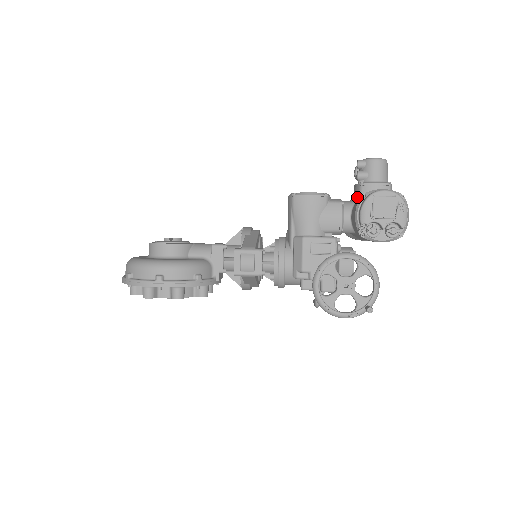
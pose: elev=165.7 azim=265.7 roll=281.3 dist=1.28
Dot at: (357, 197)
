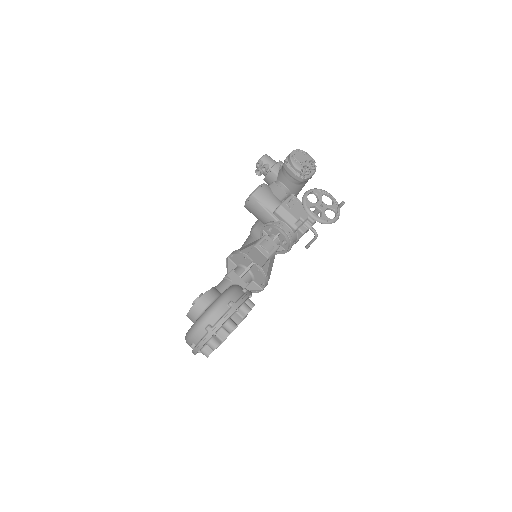
Dot at: (275, 177)
